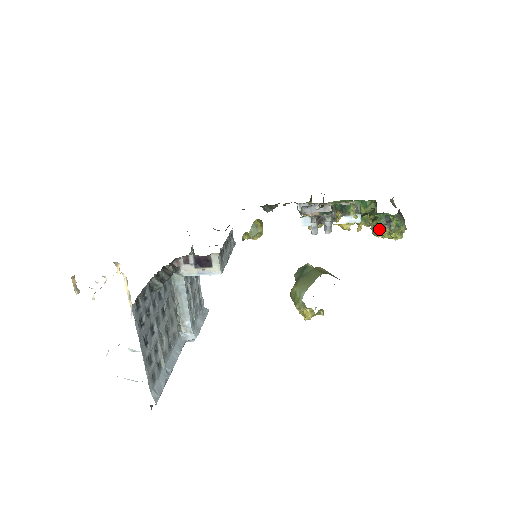
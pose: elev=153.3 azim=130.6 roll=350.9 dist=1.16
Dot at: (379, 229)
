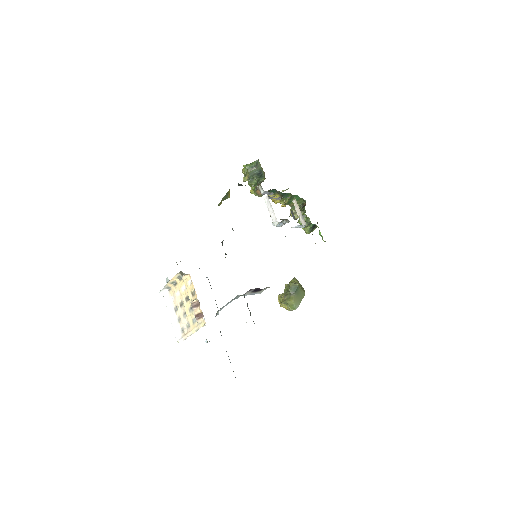
Dot at: (307, 230)
